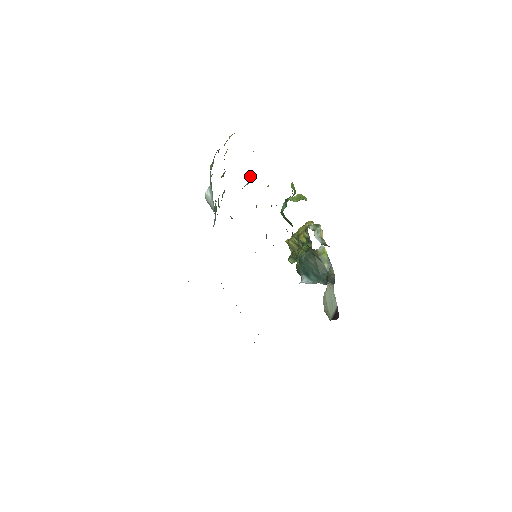
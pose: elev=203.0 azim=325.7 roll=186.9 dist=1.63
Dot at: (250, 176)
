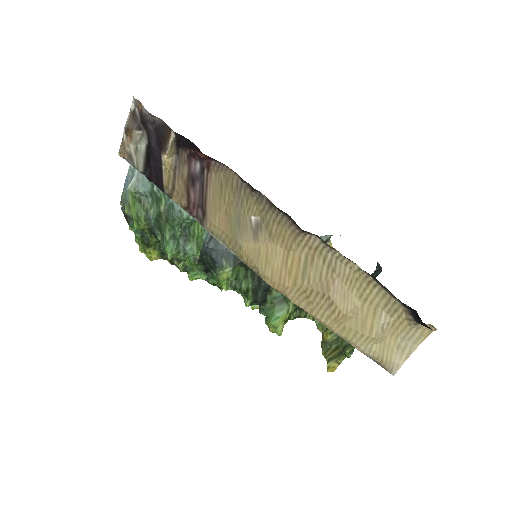
Dot at: (187, 266)
